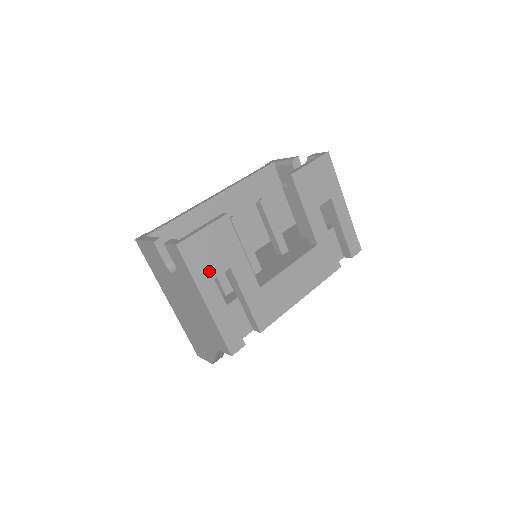
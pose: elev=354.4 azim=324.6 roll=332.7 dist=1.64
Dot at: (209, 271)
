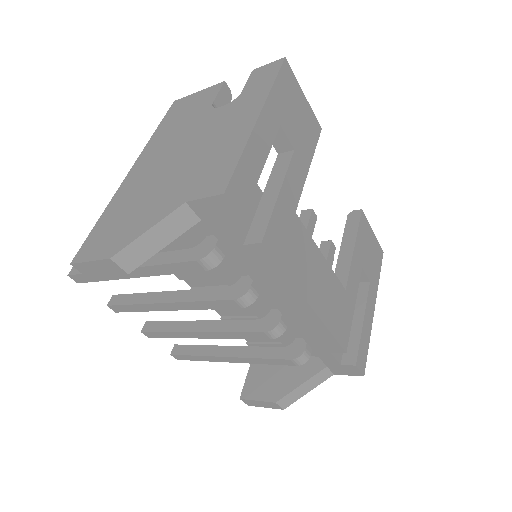
Dot at: (283, 115)
